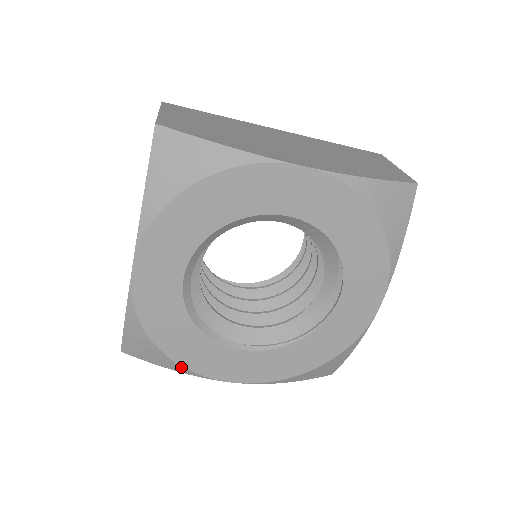
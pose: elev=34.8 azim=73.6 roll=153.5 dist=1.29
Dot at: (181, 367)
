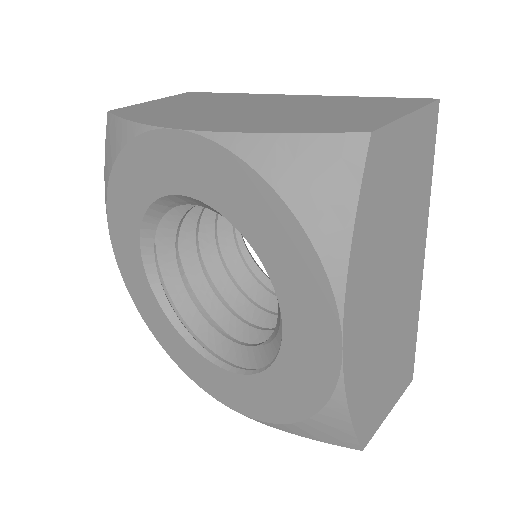
Dot at: (179, 366)
